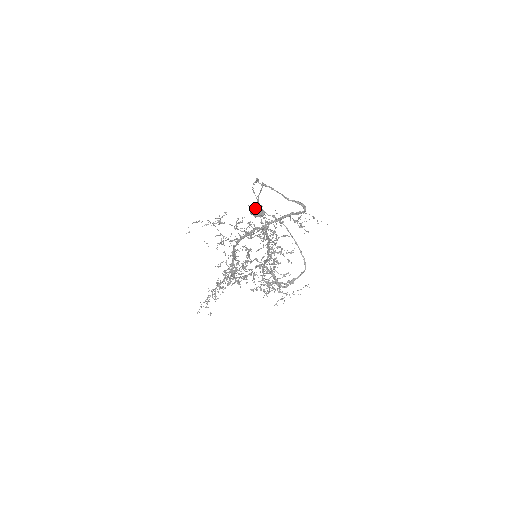
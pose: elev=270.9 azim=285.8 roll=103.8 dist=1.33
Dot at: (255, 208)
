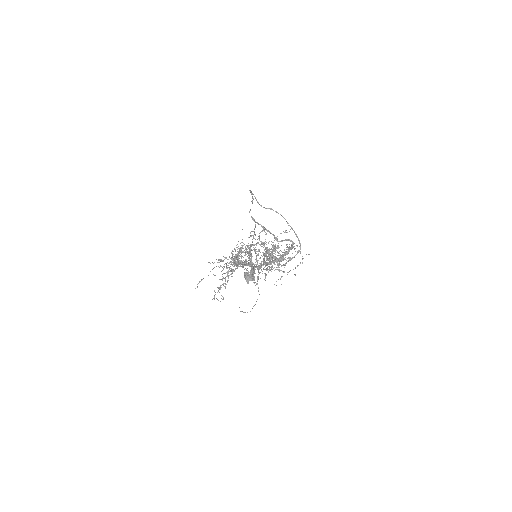
Dot at: (247, 274)
